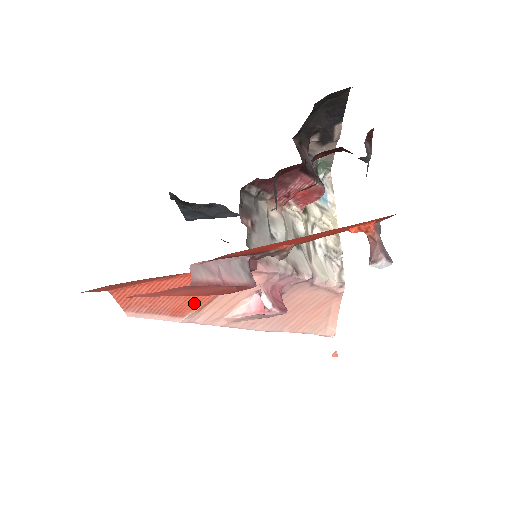
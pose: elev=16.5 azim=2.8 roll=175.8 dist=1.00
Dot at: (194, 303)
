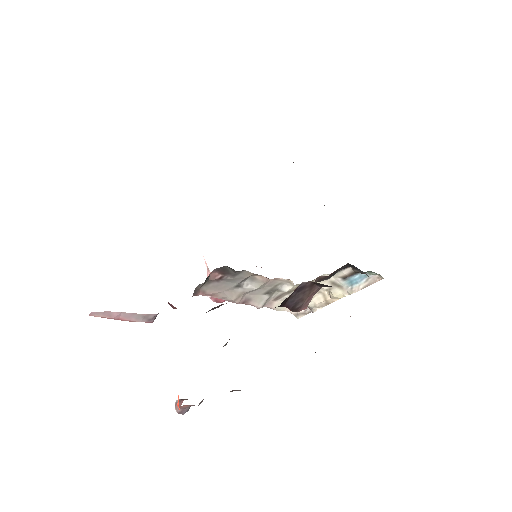
Dot at: occluded
